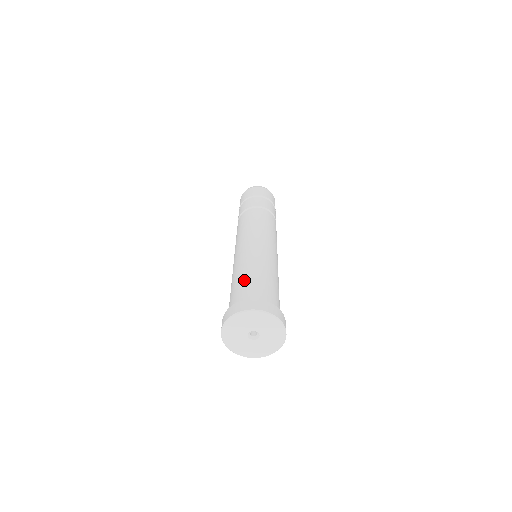
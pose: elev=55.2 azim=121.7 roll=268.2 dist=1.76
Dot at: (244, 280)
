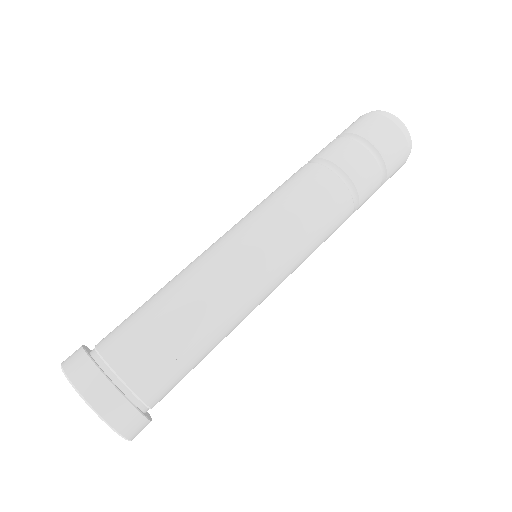
Dot at: (139, 307)
